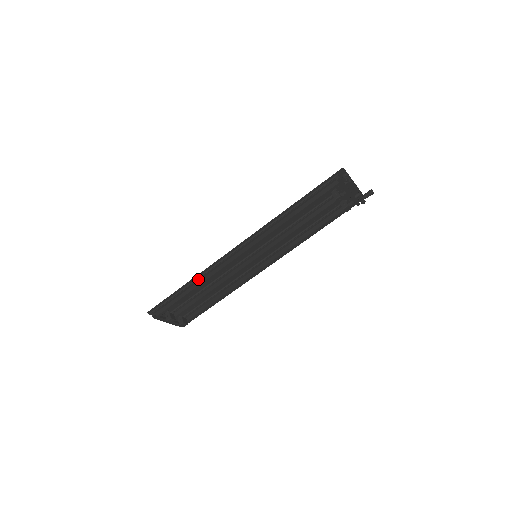
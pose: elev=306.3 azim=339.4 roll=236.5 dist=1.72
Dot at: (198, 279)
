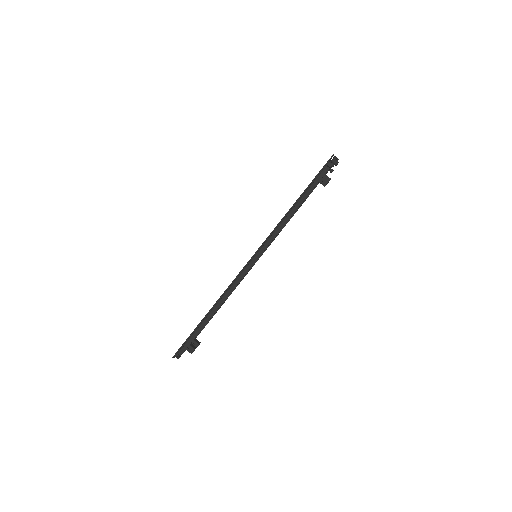
Dot at: (216, 304)
